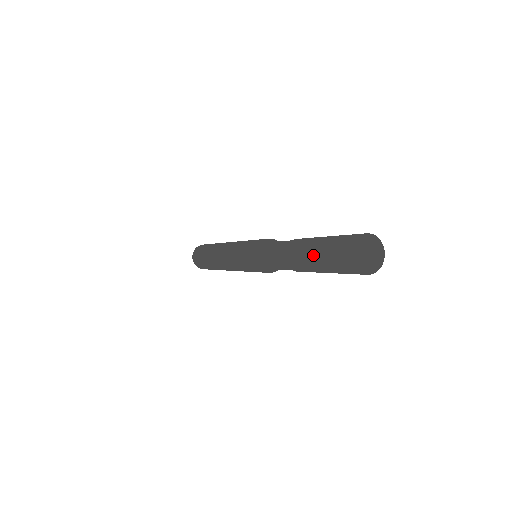
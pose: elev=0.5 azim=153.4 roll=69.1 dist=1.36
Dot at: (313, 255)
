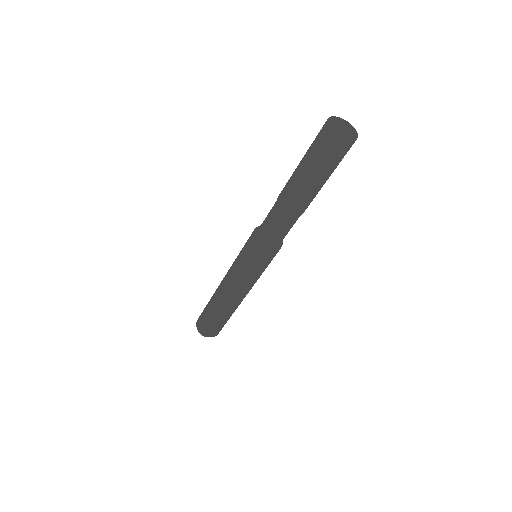
Dot at: (305, 175)
